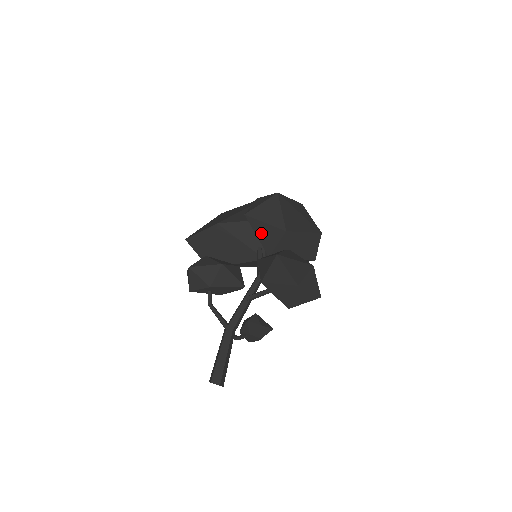
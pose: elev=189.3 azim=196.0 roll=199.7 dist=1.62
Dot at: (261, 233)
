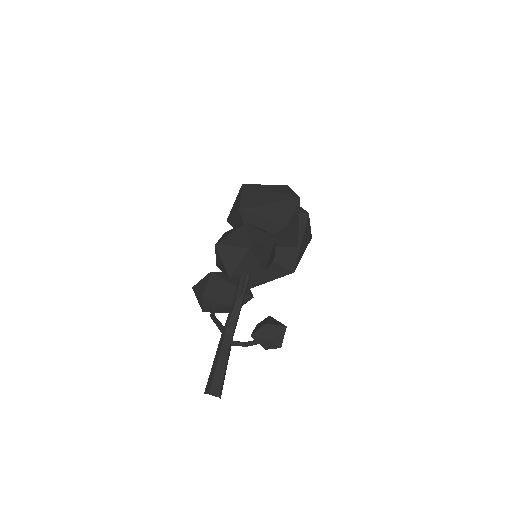
Dot at: occluded
